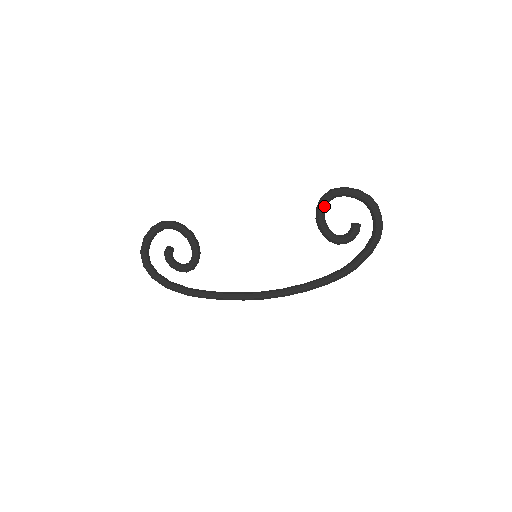
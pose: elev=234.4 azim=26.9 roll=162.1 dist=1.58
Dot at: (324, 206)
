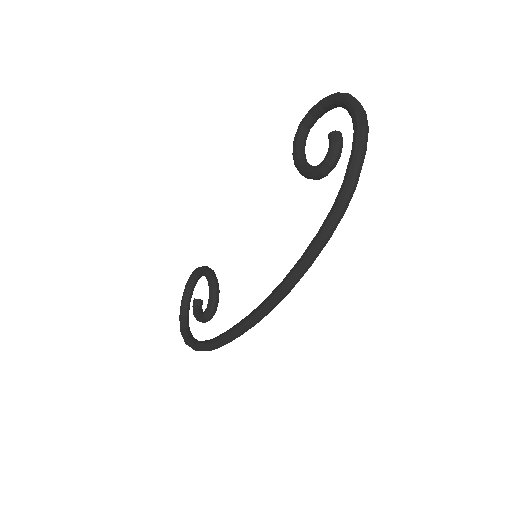
Dot at: (297, 144)
